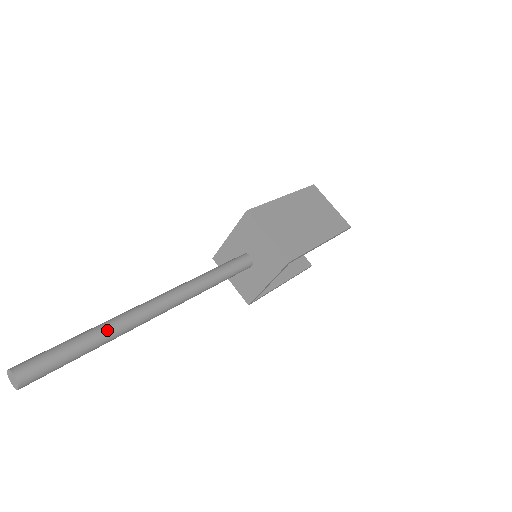
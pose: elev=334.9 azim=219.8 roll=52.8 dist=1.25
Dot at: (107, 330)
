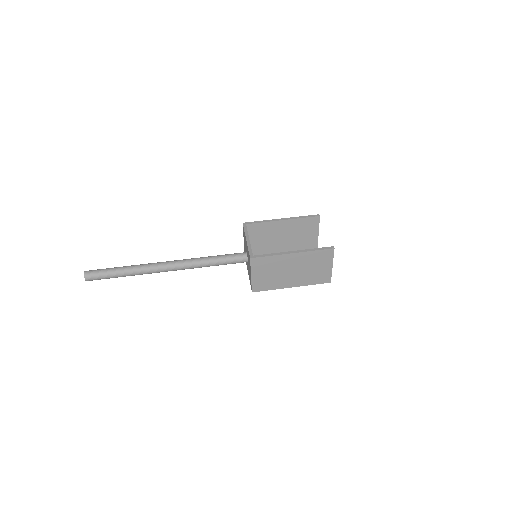
Dot at: (133, 274)
